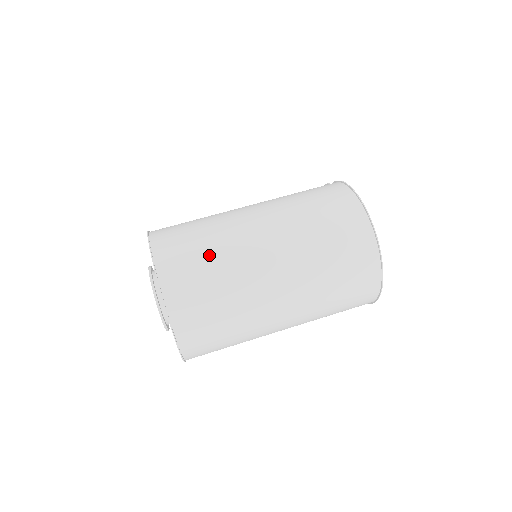
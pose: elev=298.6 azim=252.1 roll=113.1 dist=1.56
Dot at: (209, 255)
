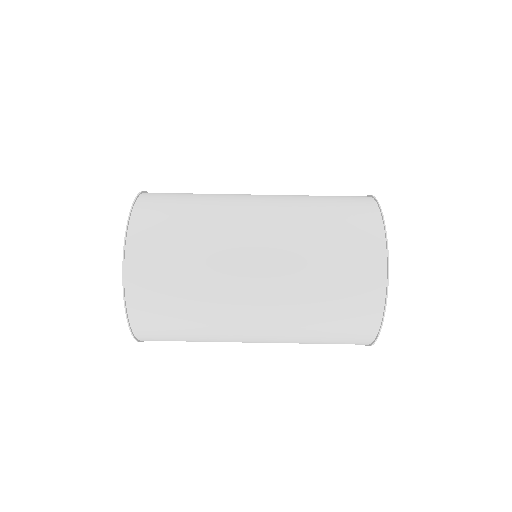
Dot at: (190, 223)
